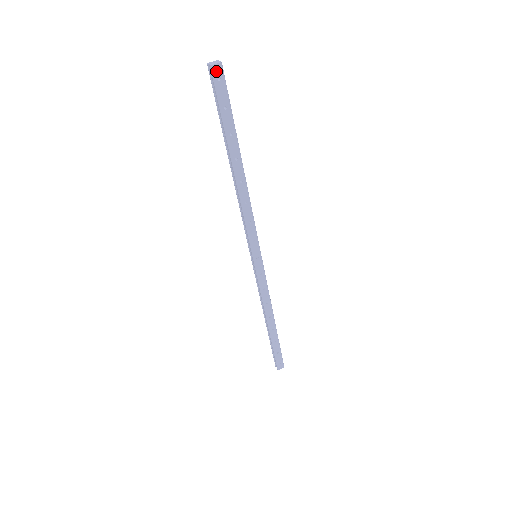
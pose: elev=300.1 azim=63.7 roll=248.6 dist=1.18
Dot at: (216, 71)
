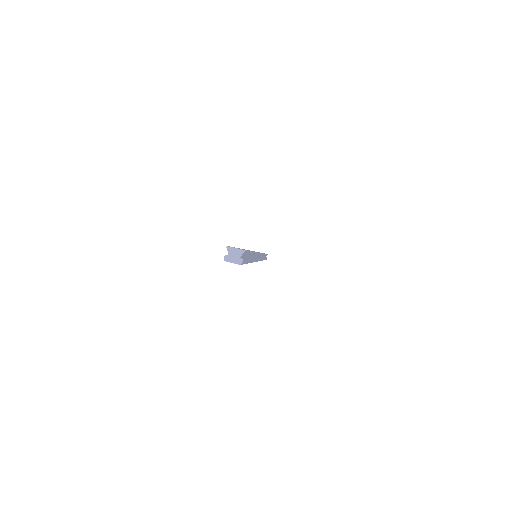
Dot at: (231, 262)
